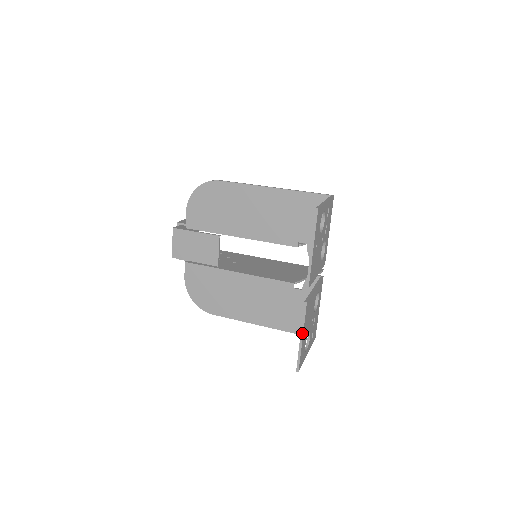
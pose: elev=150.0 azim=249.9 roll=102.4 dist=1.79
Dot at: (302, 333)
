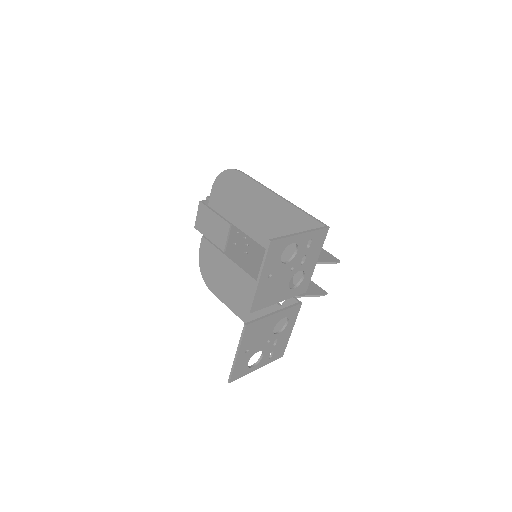
Dot at: (238, 351)
